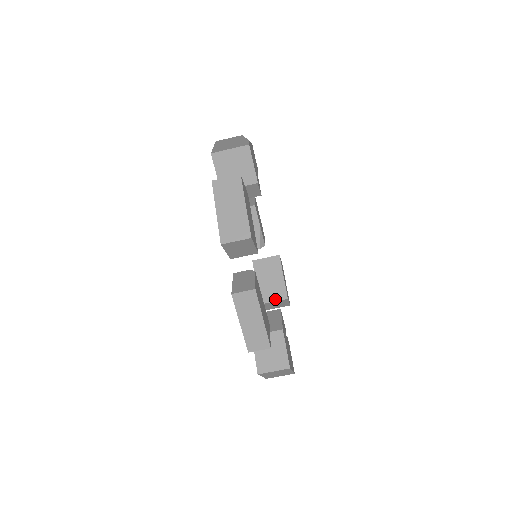
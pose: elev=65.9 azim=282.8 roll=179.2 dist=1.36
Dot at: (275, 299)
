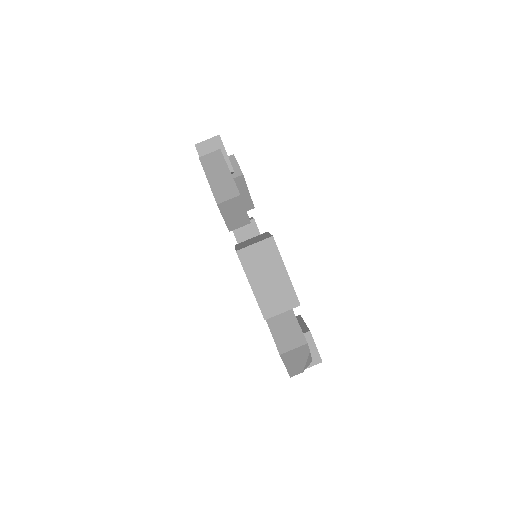
Dot at: occluded
